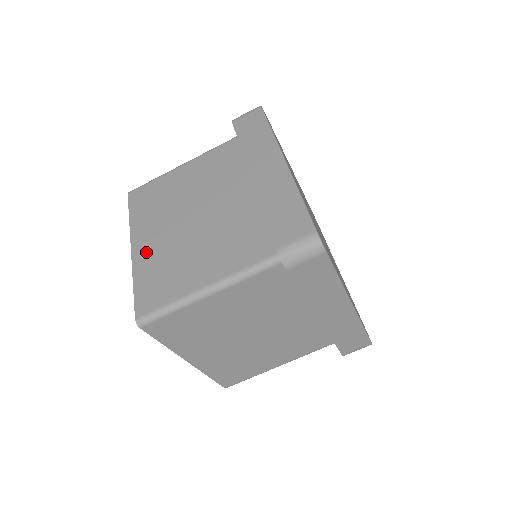
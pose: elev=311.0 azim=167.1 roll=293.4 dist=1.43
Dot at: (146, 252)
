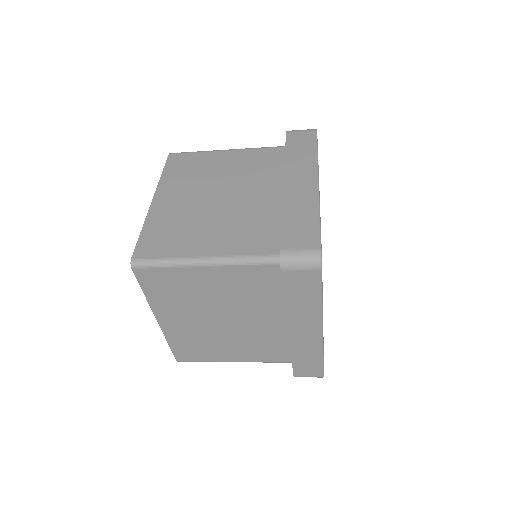
Dot at: (165, 208)
